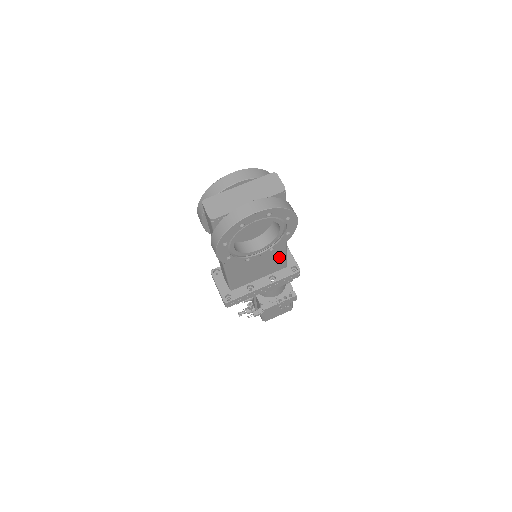
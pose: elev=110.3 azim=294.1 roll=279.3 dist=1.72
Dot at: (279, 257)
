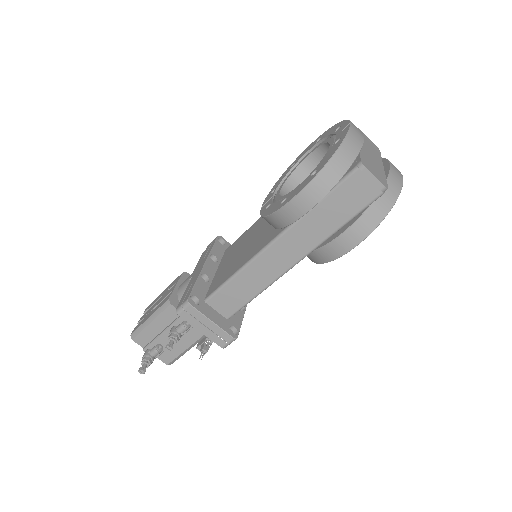
Dot at: occluded
